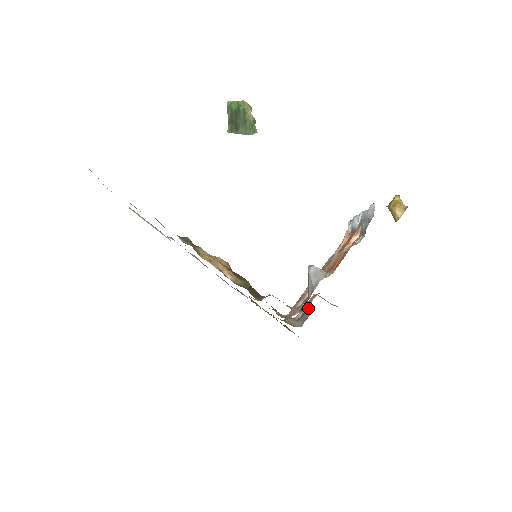
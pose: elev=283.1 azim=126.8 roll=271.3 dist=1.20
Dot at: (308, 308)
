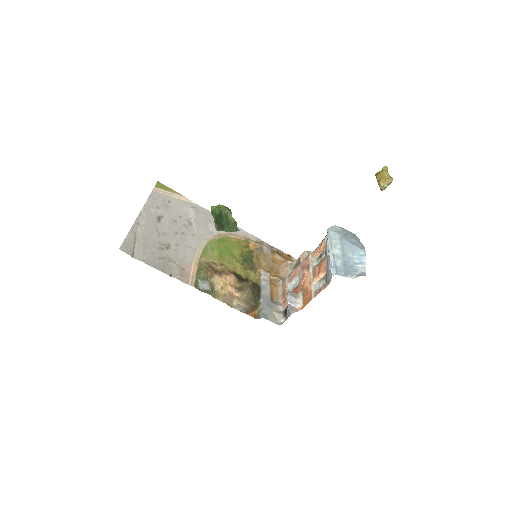
Dot at: occluded
